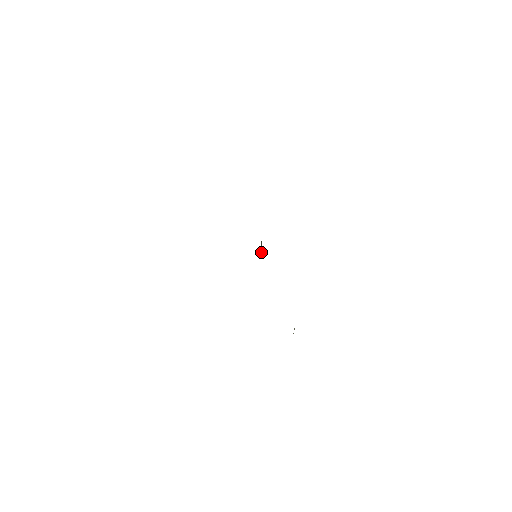
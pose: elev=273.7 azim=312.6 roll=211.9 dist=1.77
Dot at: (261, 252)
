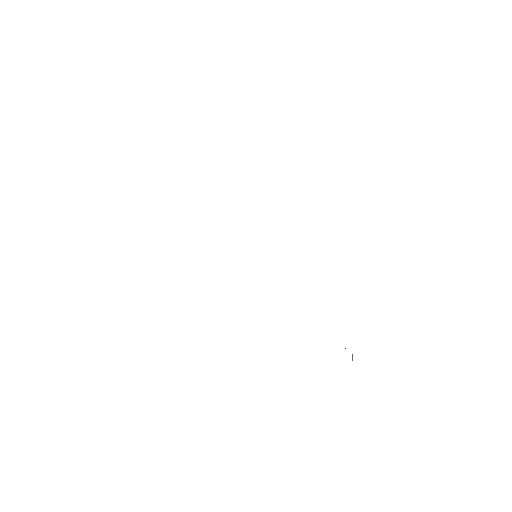
Dot at: occluded
